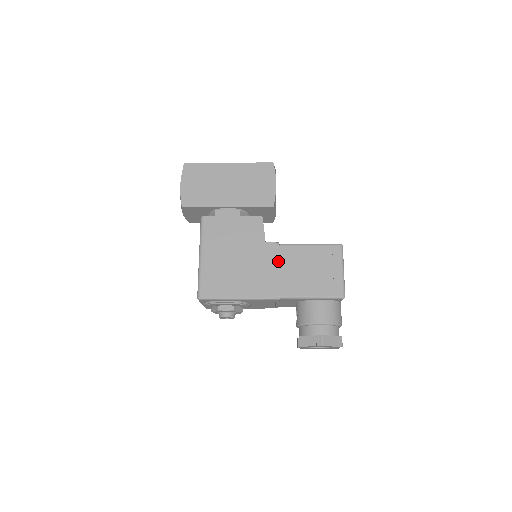
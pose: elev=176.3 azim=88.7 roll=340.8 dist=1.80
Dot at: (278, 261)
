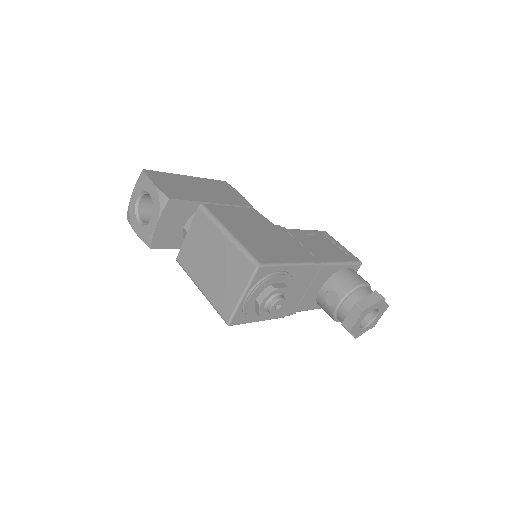
Dot at: (296, 238)
